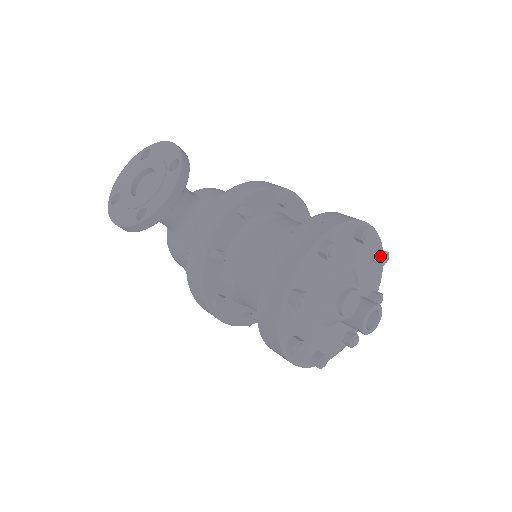
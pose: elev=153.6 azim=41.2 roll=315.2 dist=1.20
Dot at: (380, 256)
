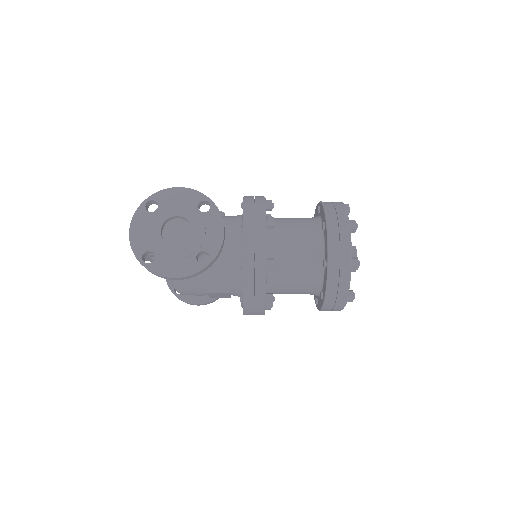
Dot at: occluded
